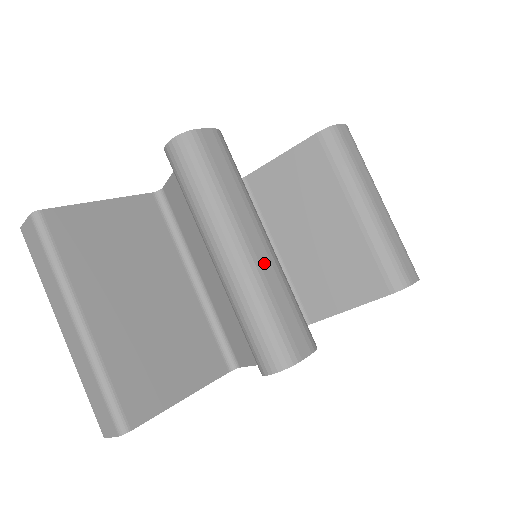
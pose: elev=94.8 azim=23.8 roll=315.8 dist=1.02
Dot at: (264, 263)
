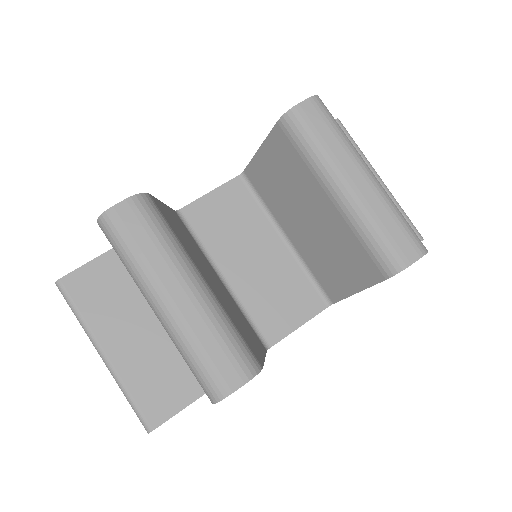
Dot at: (188, 313)
